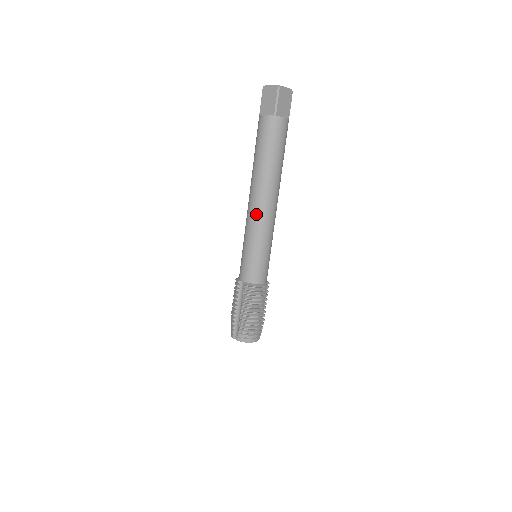
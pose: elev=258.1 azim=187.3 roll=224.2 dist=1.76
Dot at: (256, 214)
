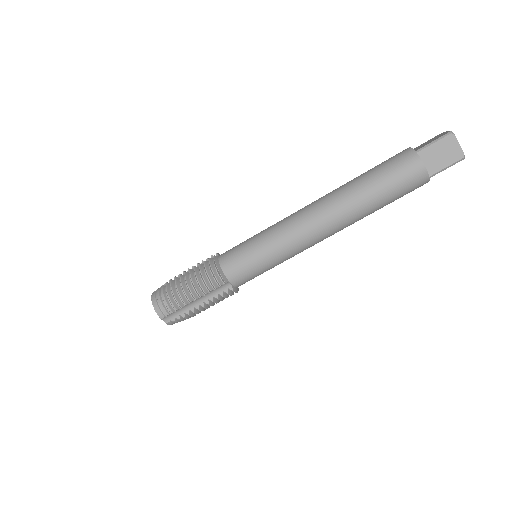
Dot at: (297, 213)
